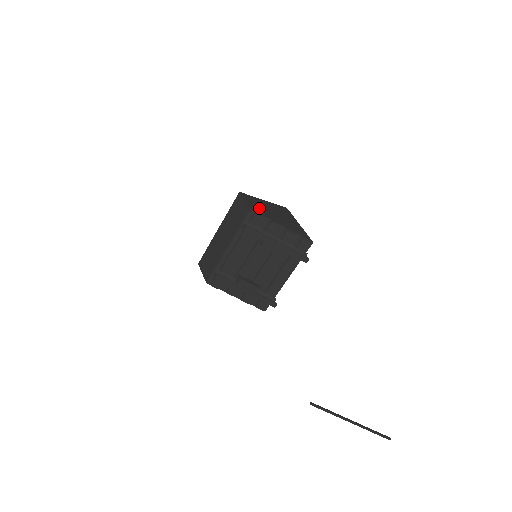
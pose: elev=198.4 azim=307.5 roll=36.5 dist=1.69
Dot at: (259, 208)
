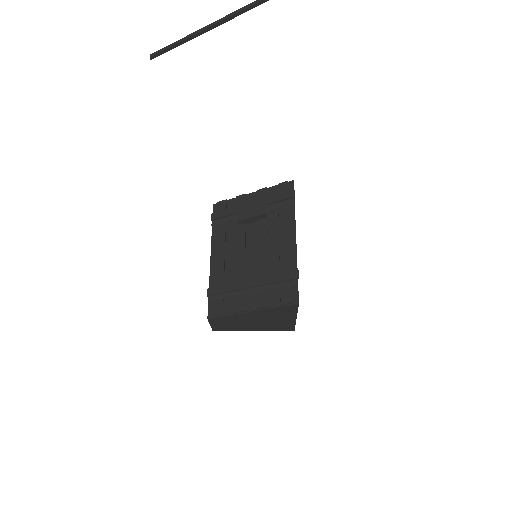
Dot at: occluded
